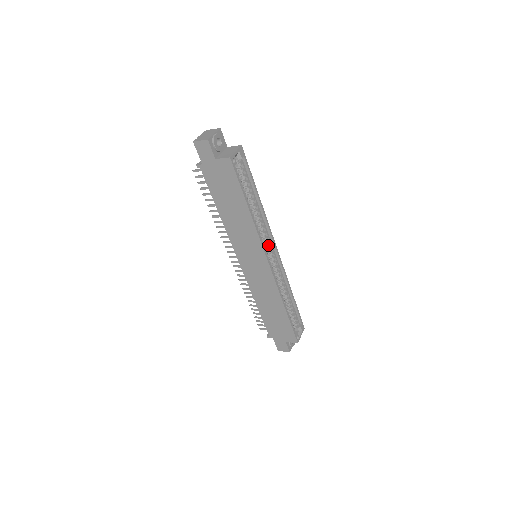
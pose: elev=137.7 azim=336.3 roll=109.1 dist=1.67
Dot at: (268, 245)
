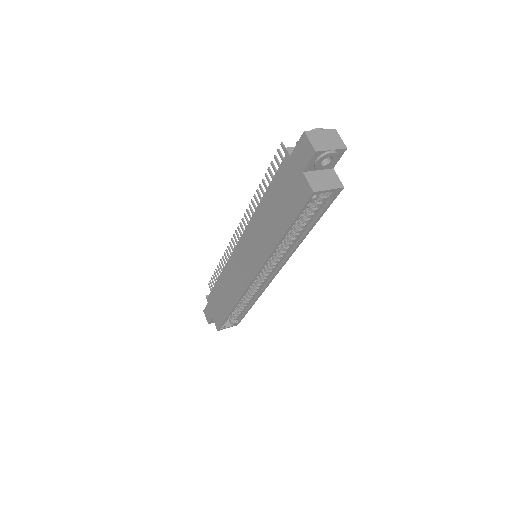
Dot at: (272, 265)
